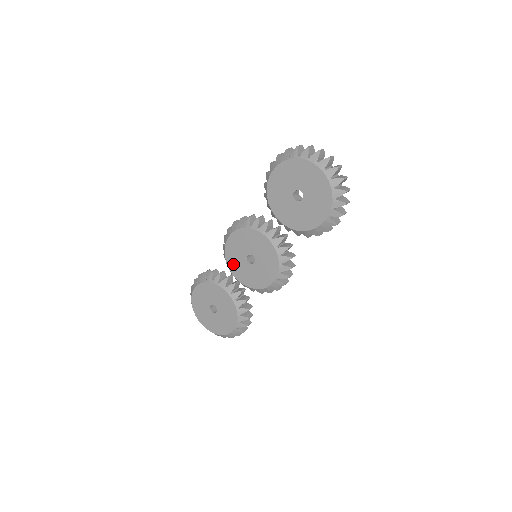
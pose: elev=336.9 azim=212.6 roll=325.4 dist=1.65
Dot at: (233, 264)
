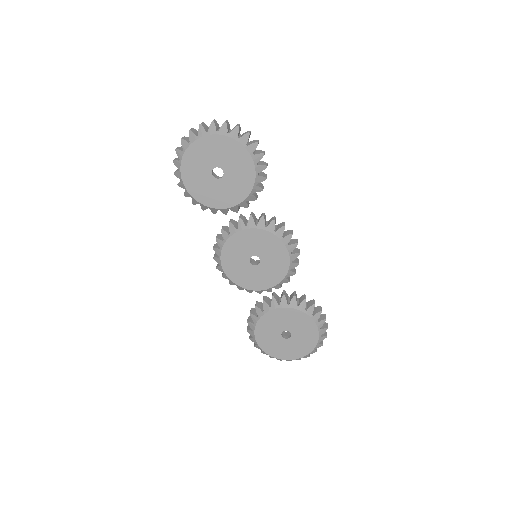
Dot at: (251, 283)
